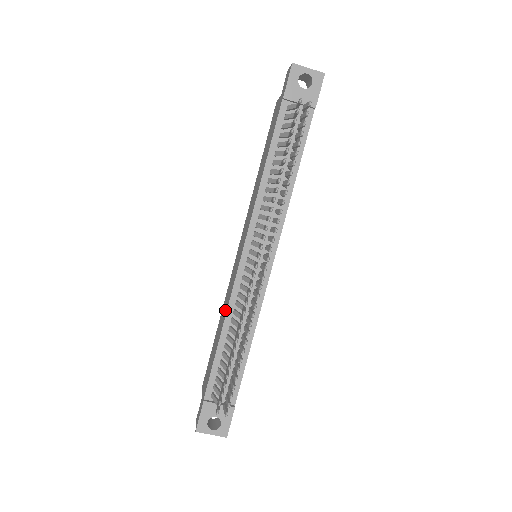
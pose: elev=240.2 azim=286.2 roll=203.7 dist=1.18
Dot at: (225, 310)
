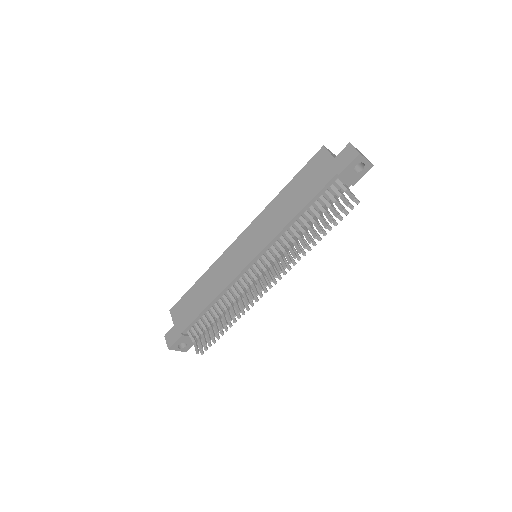
Dot at: (219, 284)
